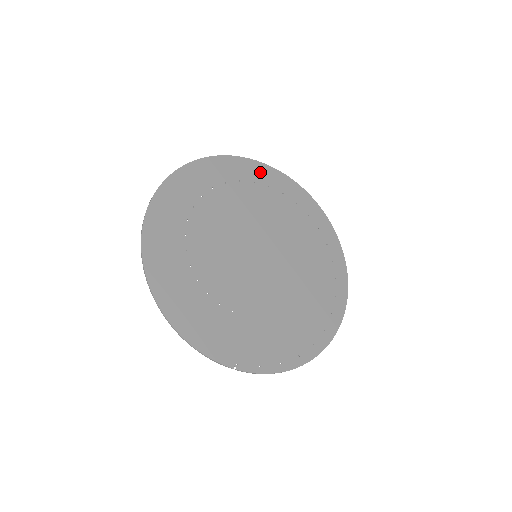
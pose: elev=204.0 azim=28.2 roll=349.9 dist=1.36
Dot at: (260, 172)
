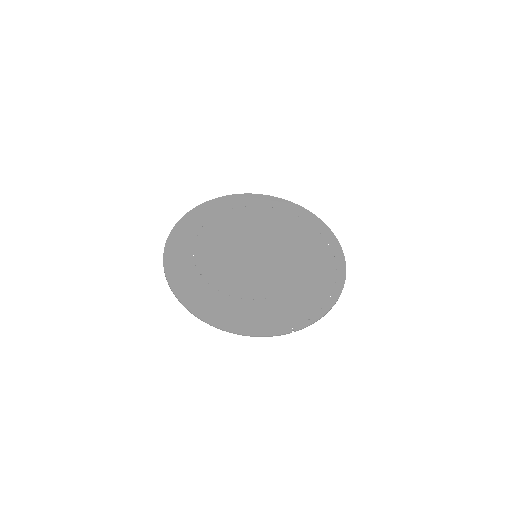
Dot at: (220, 204)
